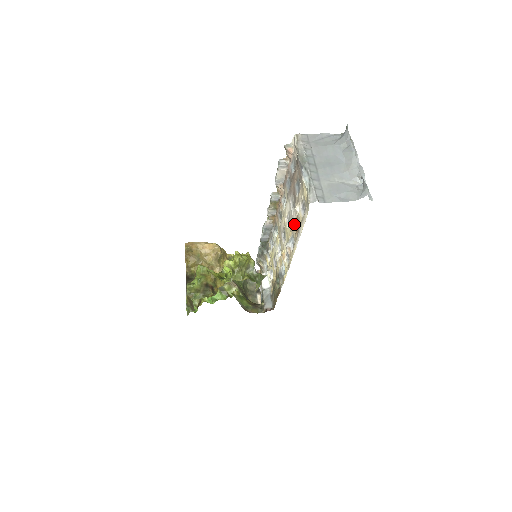
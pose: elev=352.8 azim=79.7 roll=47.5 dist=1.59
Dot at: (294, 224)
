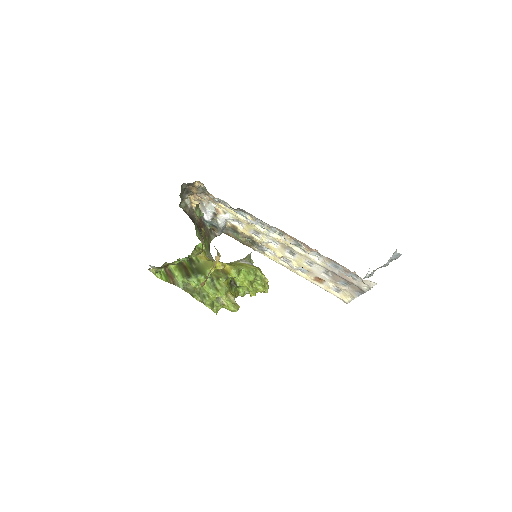
Dot at: (317, 277)
